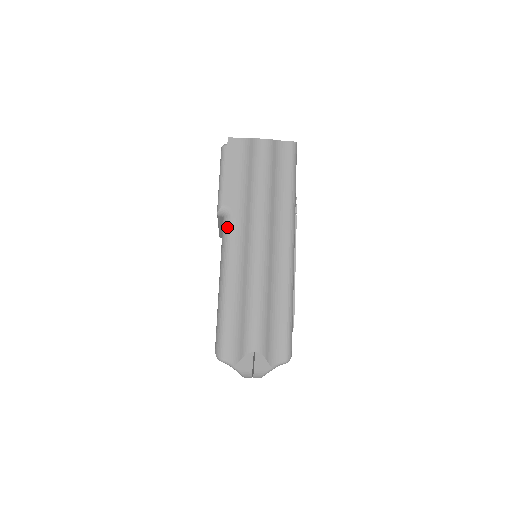
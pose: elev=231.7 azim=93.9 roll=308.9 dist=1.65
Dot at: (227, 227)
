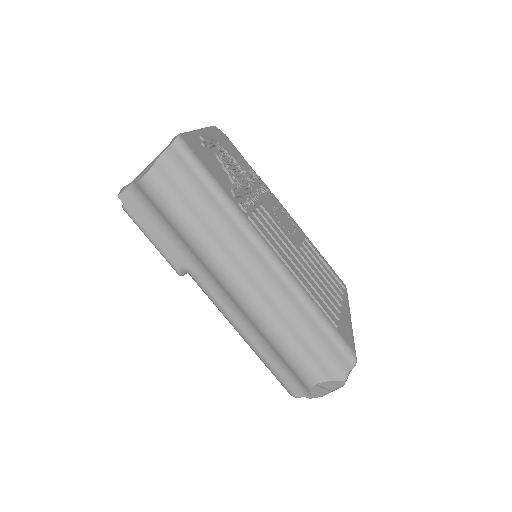
Dot at: (199, 285)
